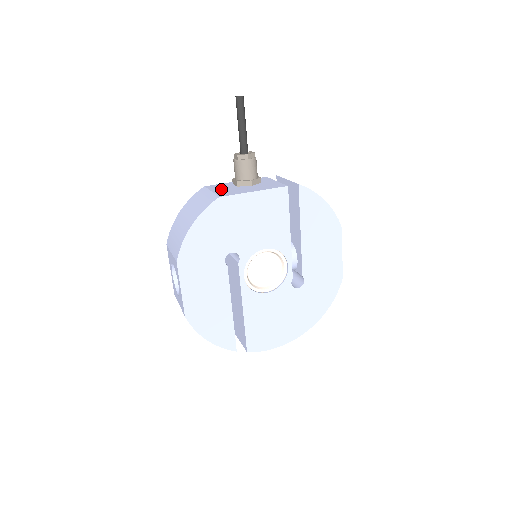
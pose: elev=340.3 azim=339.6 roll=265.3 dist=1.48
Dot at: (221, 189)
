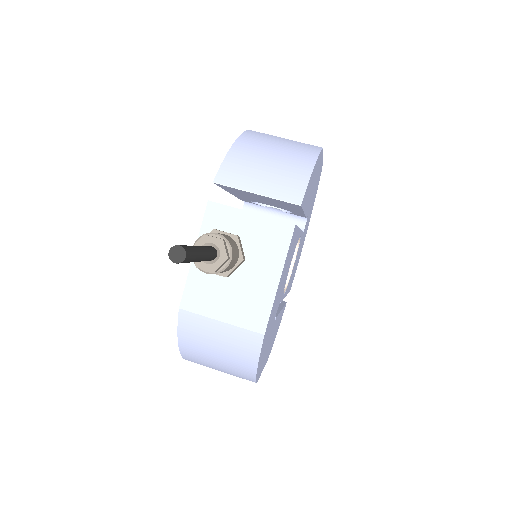
Dot at: (223, 305)
